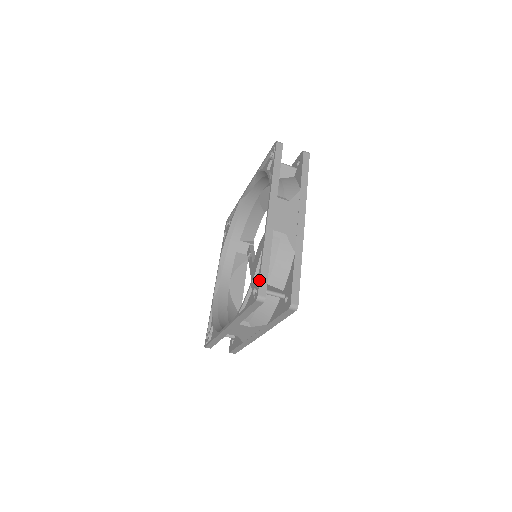
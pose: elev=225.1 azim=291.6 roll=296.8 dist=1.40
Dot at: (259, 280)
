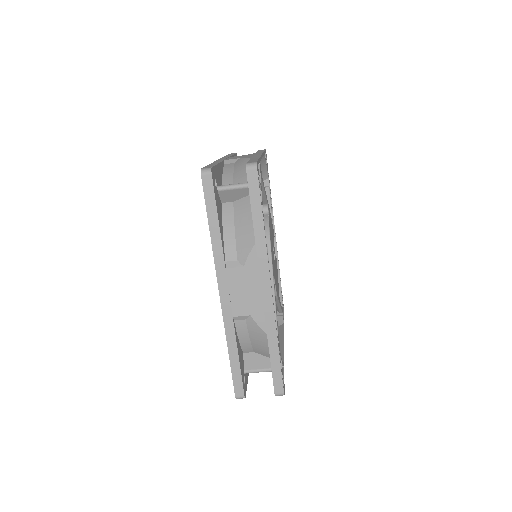
Dot at: occluded
